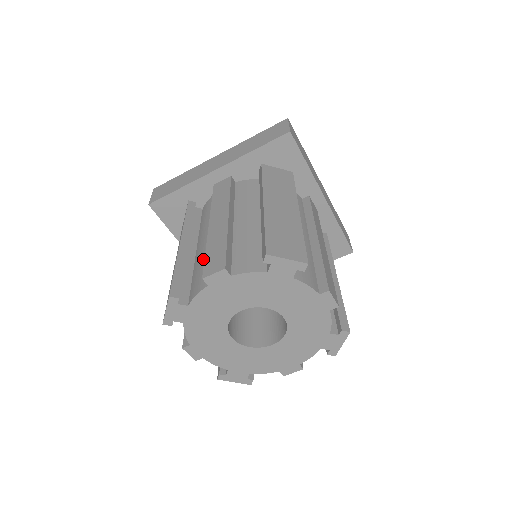
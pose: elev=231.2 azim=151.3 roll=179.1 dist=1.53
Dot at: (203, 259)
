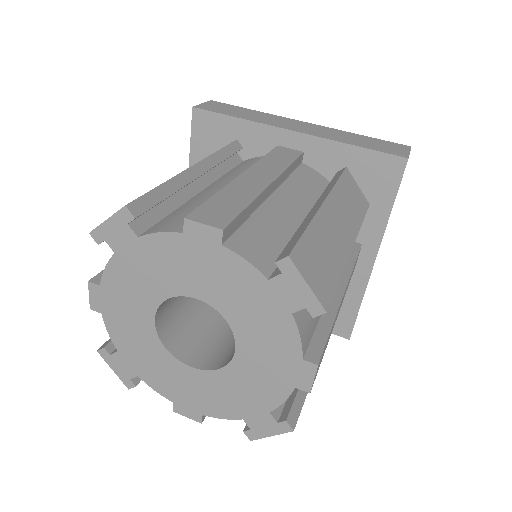
Dot at: (203, 202)
